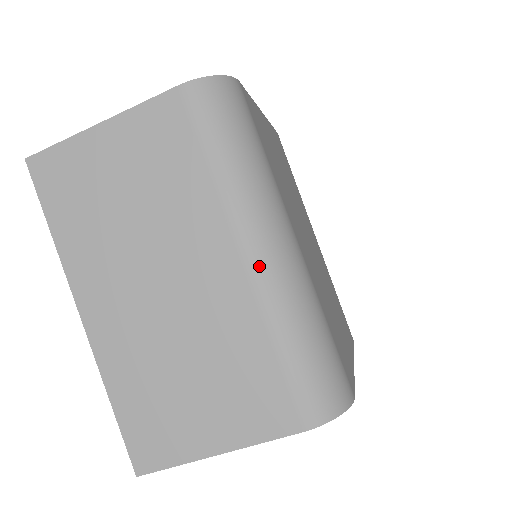
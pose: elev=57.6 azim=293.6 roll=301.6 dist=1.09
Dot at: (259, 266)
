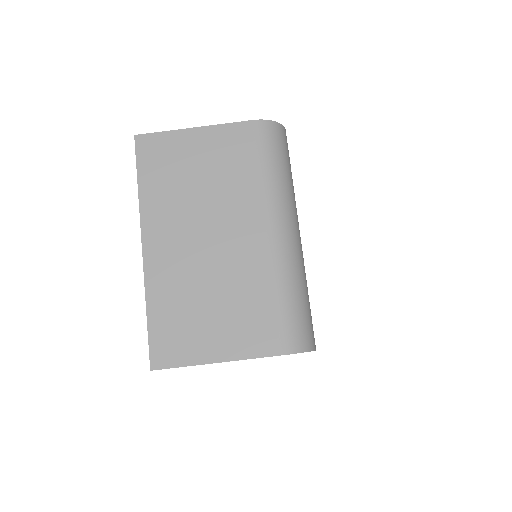
Dot at: (278, 240)
